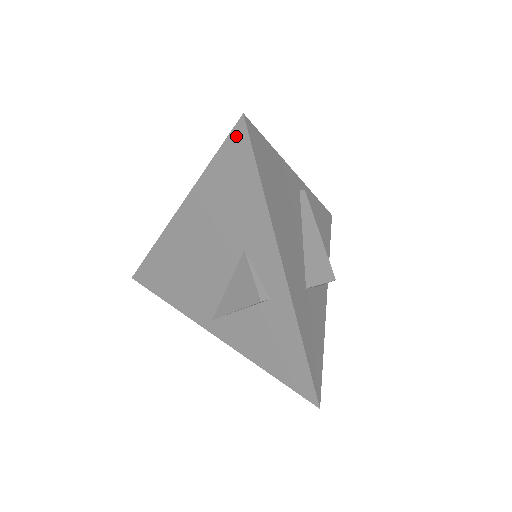
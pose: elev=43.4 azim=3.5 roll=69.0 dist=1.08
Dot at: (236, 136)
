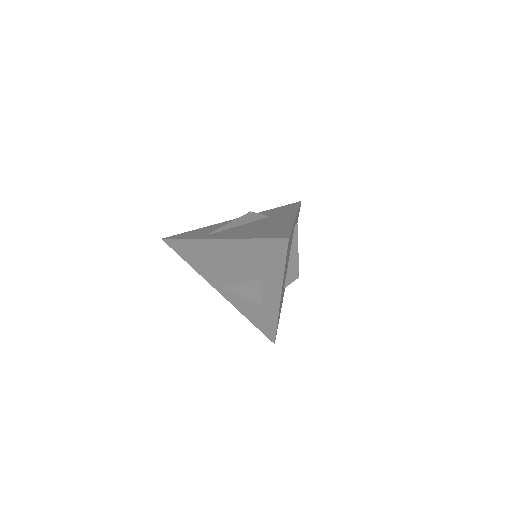
Dot at: (279, 242)
